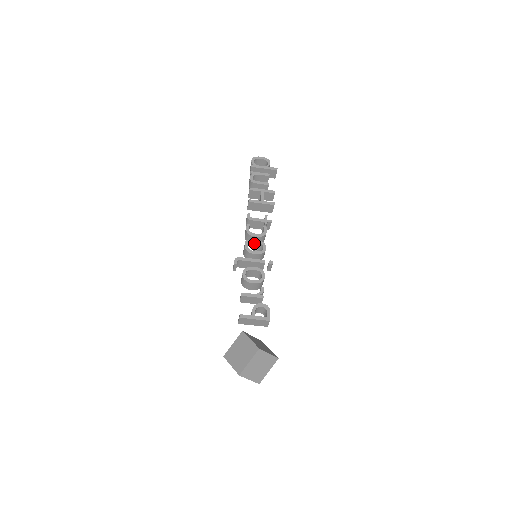
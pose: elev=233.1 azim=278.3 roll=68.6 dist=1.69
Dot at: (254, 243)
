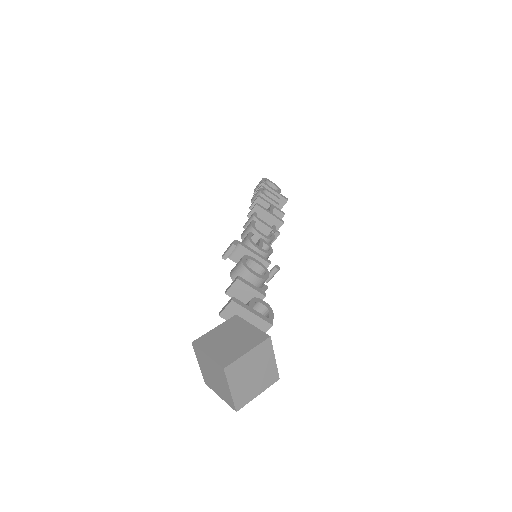
Dot at: occluded
